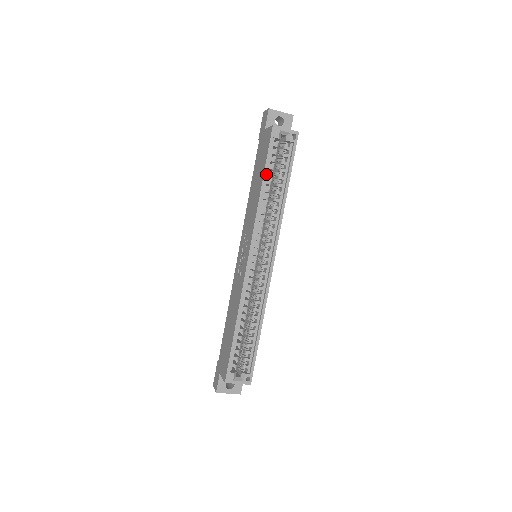
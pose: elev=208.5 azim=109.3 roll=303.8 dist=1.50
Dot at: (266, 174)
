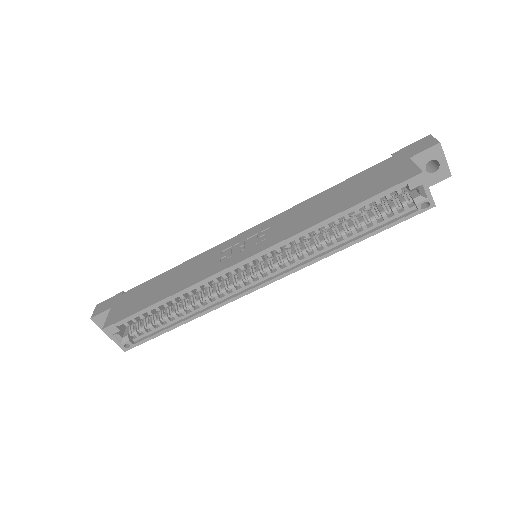
Dot at: (355, 208)
